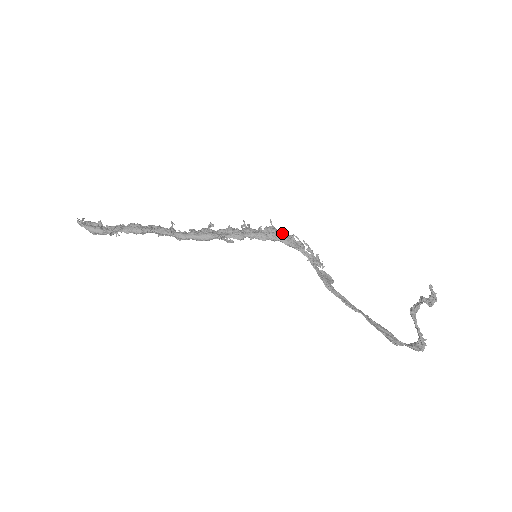
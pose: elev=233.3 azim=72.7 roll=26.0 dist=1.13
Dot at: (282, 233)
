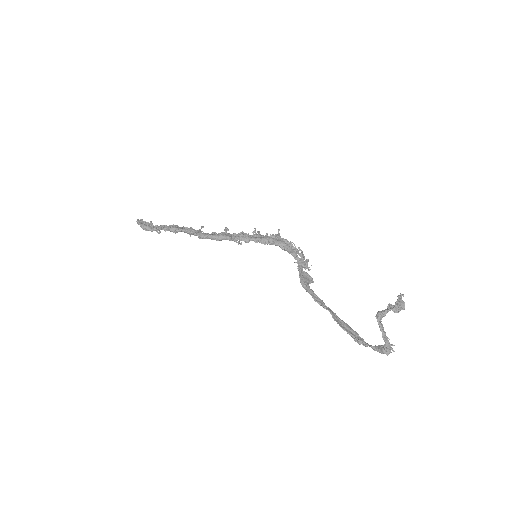
Dot at: (283, 240)
